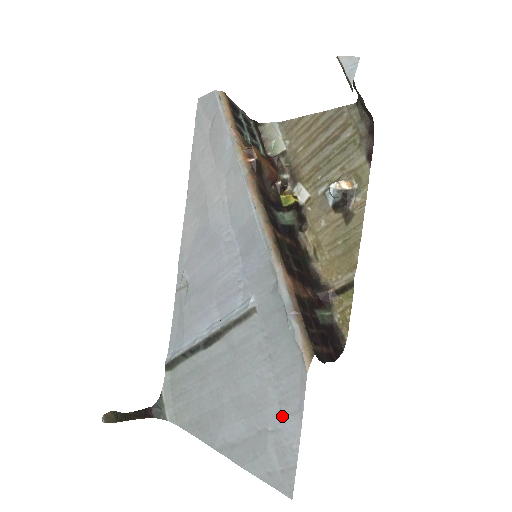
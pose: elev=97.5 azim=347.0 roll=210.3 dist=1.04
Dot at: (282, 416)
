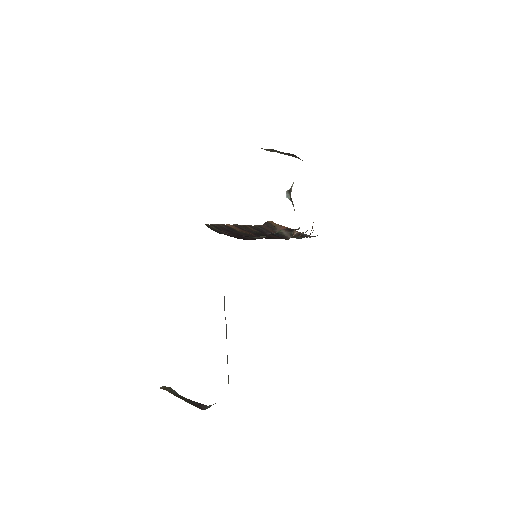
Dot at: occluded
